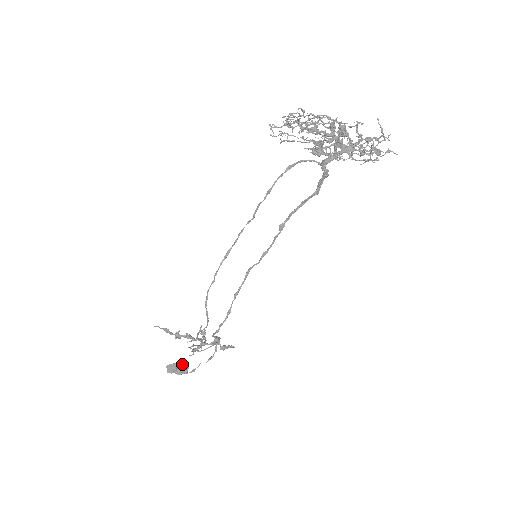
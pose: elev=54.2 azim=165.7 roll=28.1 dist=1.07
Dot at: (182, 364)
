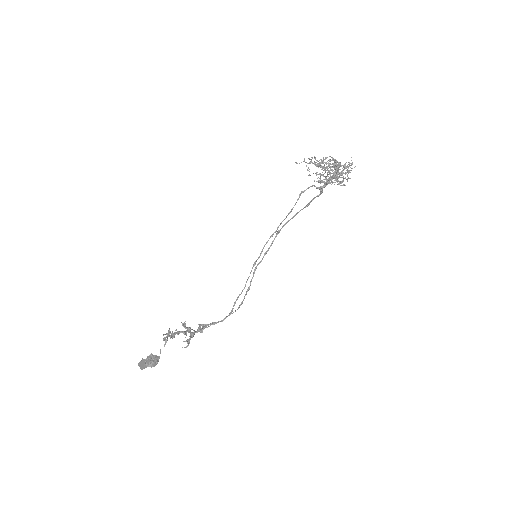
Dot at: (153, 357)
